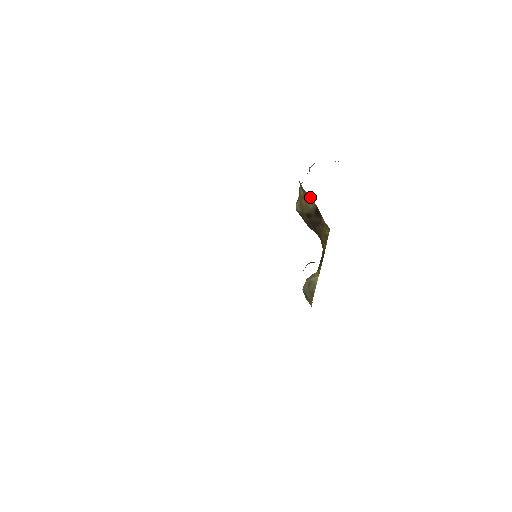
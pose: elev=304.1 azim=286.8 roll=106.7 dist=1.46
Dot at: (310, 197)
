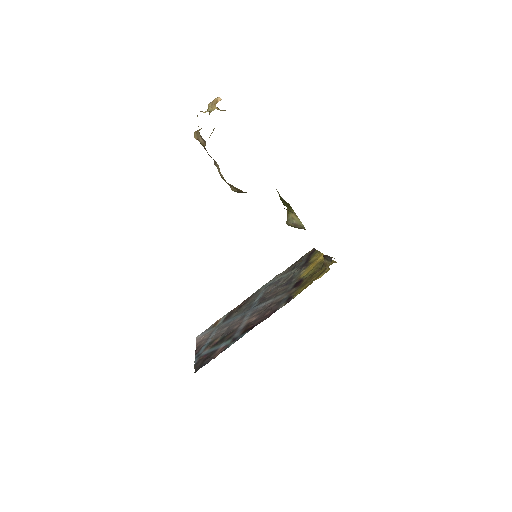
Dot at: occluded
